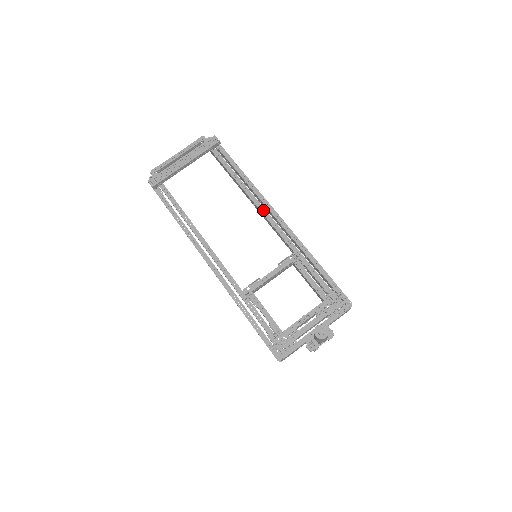
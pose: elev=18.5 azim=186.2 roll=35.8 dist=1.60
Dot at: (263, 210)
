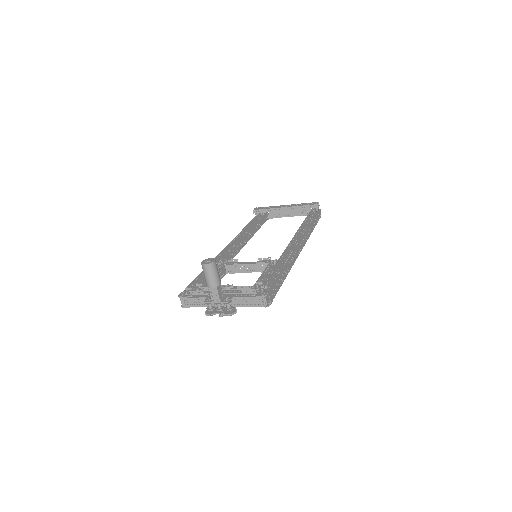
Dot at: (294, 238)
